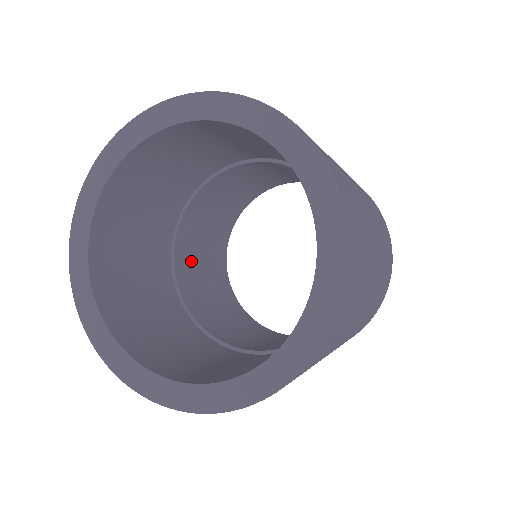
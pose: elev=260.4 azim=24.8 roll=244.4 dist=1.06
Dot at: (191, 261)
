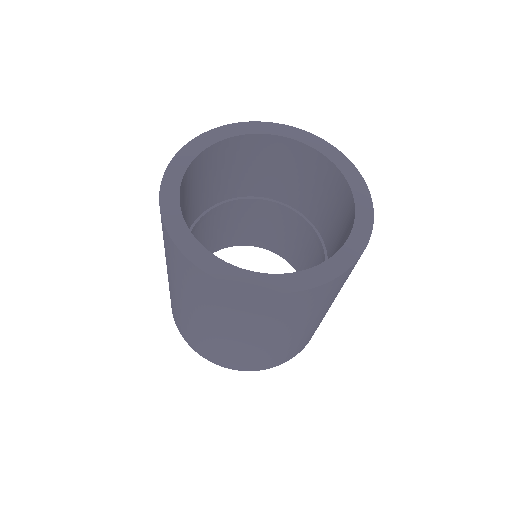
Dot at: occluded
